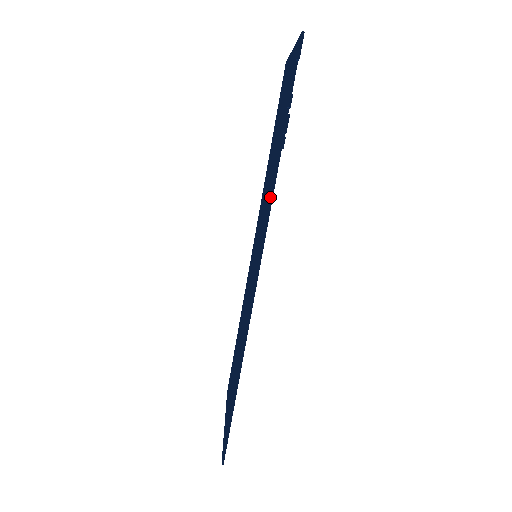
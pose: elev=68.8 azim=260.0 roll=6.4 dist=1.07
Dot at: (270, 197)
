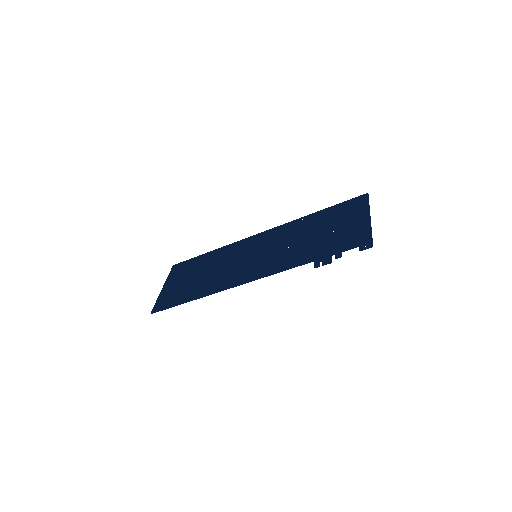
Dot at: (289, 268)
